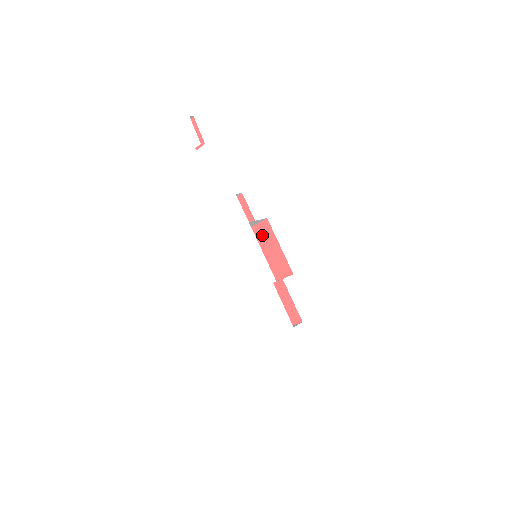
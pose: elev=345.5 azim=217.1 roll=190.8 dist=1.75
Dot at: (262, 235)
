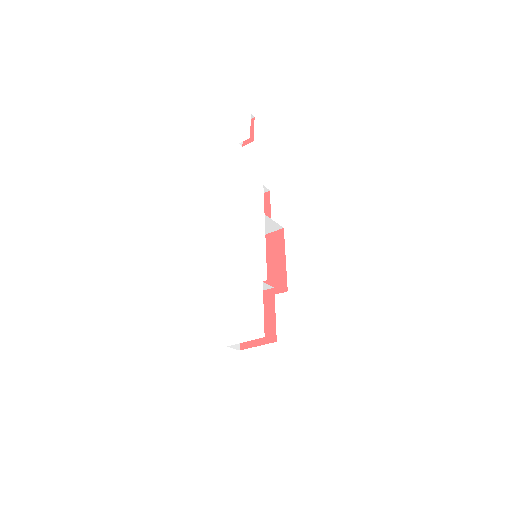
Dot at: (271, 245)
